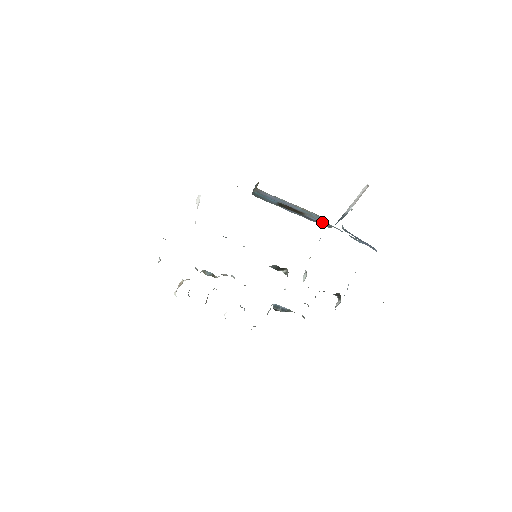
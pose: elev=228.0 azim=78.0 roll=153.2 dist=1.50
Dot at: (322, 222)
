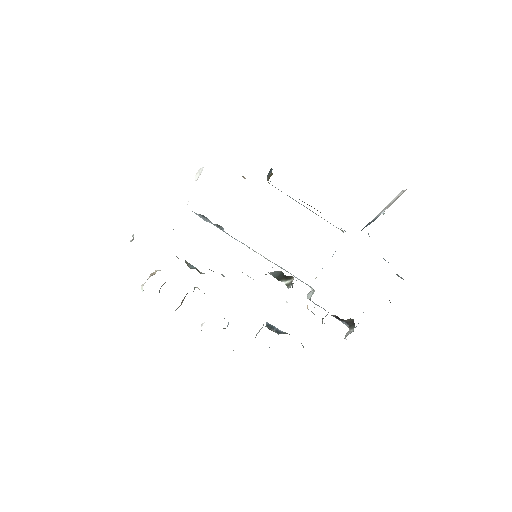
Dot at: occluded
